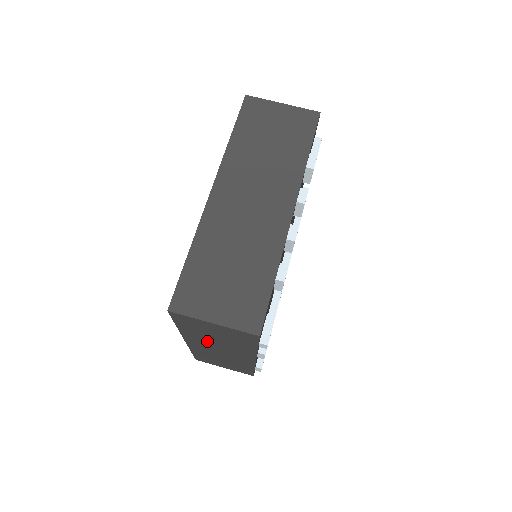
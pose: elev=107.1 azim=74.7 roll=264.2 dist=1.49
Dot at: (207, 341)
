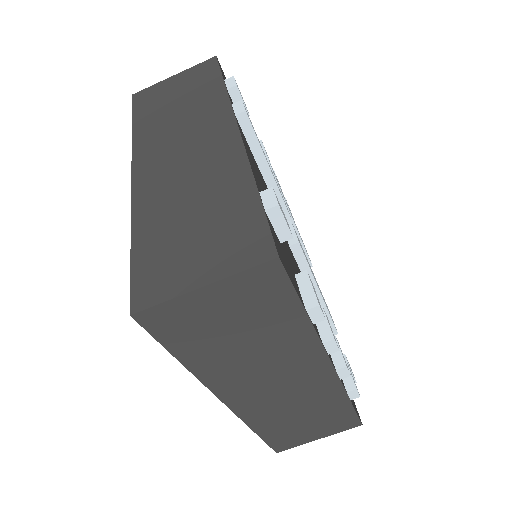
Dot at: occluded
